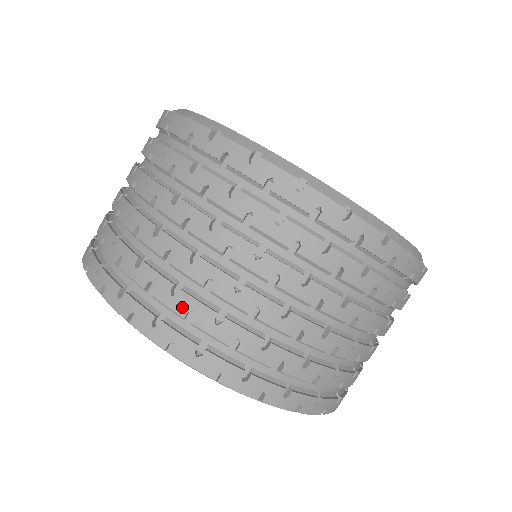
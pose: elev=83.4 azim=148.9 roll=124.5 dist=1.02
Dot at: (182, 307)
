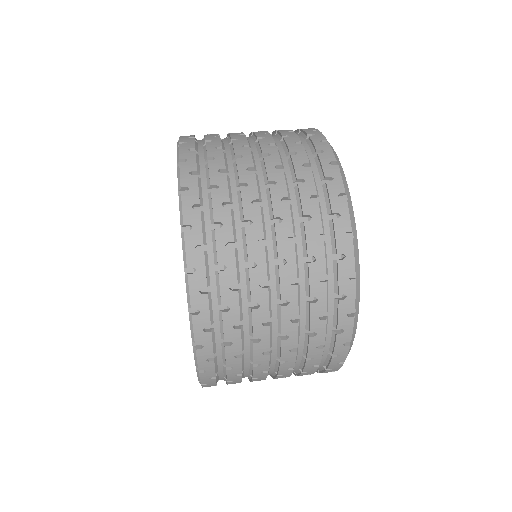
Dot at: (211, 139)
